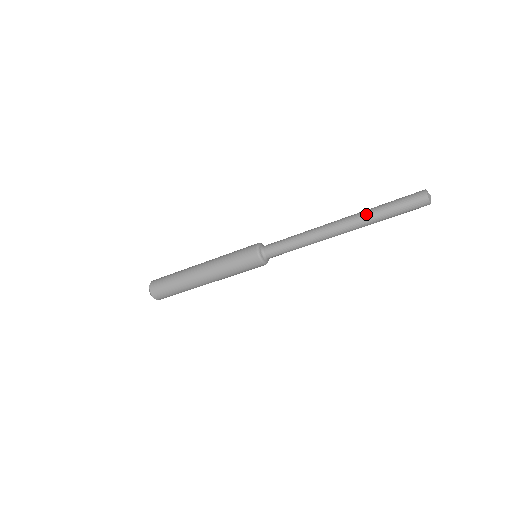
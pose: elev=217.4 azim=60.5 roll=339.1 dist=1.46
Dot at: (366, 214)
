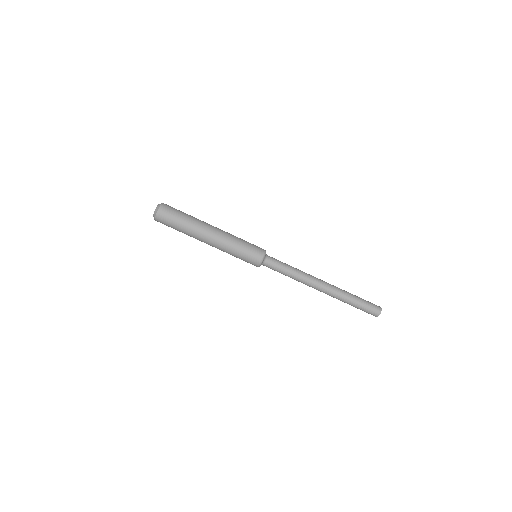
Dot at: (343, 290)
